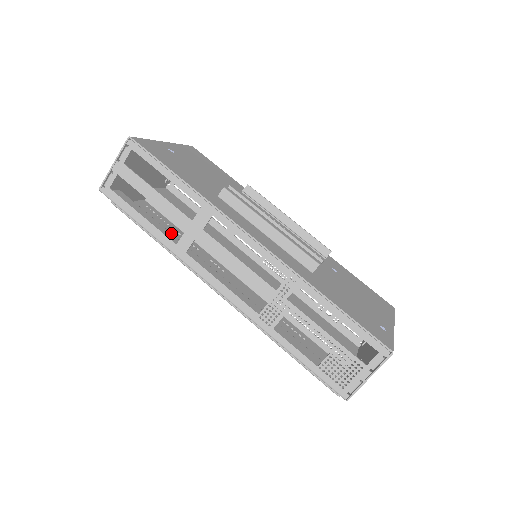
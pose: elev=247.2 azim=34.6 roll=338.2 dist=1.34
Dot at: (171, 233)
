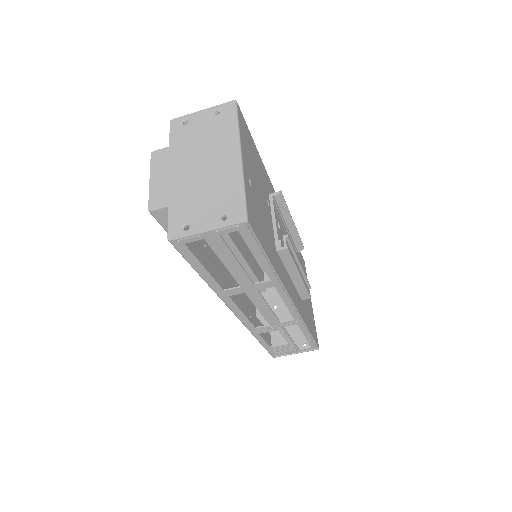
Dot at: occluded
